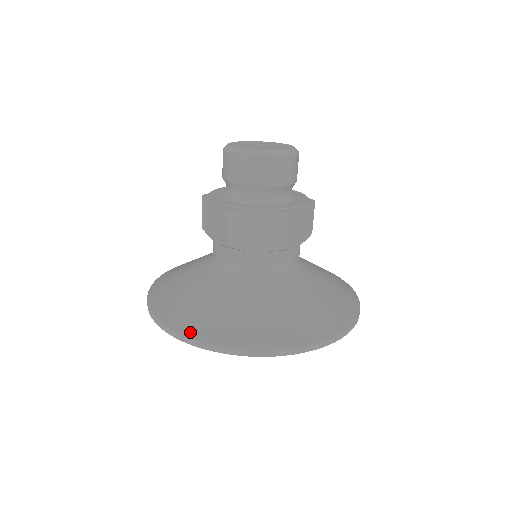
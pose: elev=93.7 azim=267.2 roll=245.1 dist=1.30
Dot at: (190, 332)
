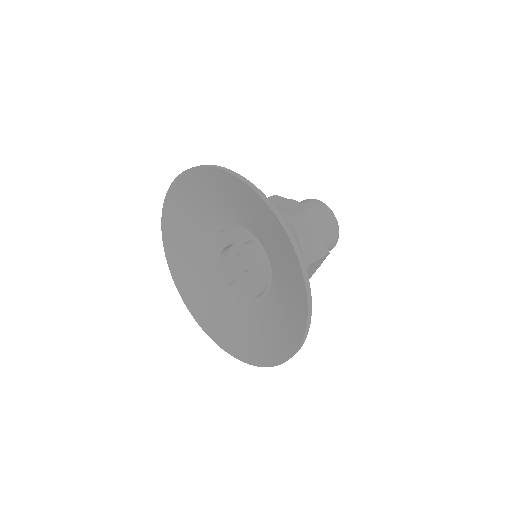
Dot at: occluded
